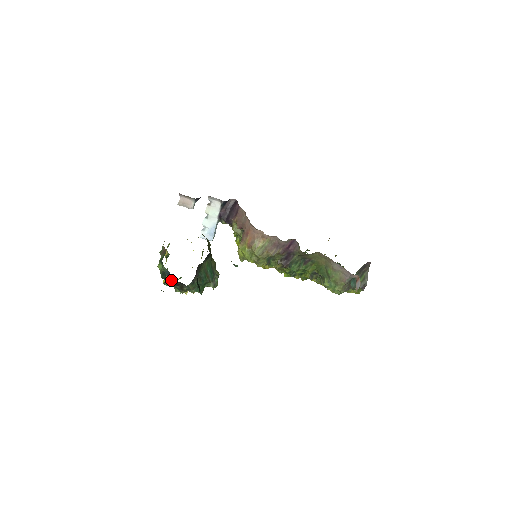
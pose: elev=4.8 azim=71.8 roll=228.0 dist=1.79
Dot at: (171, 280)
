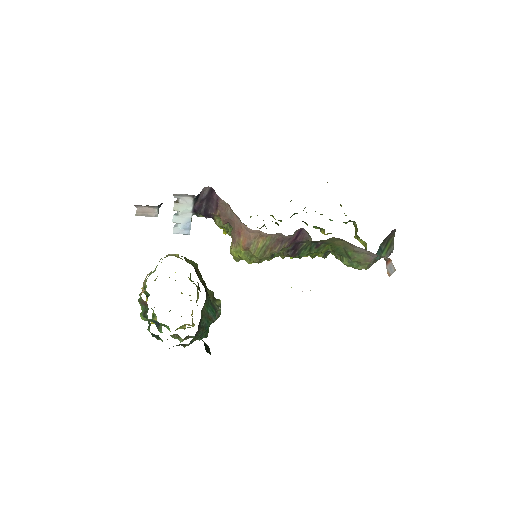
Dot at: (162, 324)
